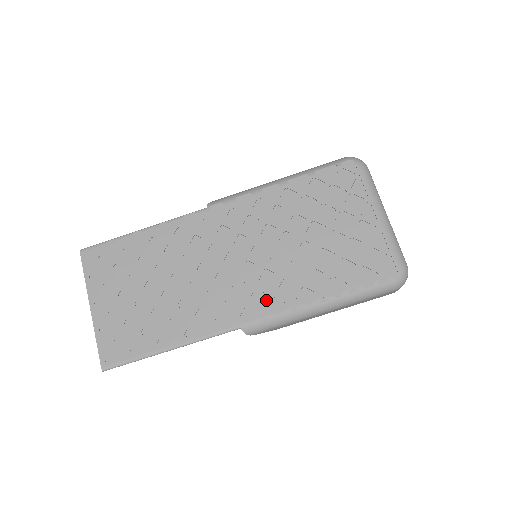
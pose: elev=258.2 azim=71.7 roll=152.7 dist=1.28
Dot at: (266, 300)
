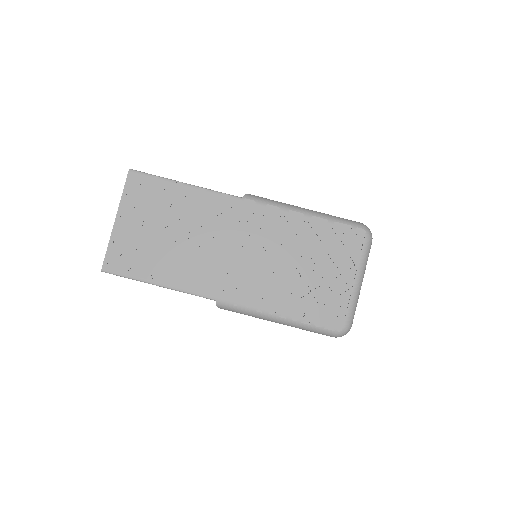
Dot at: (244, 292)
